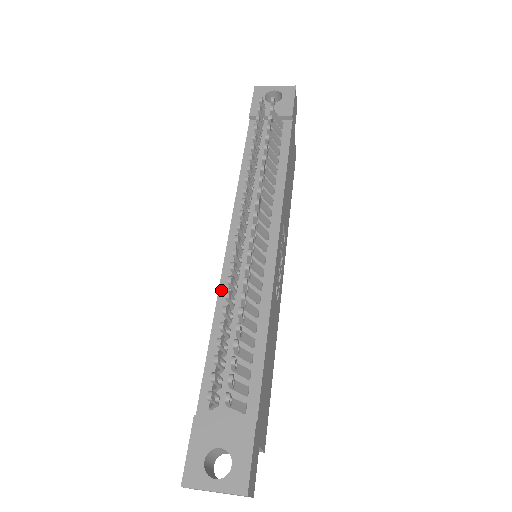
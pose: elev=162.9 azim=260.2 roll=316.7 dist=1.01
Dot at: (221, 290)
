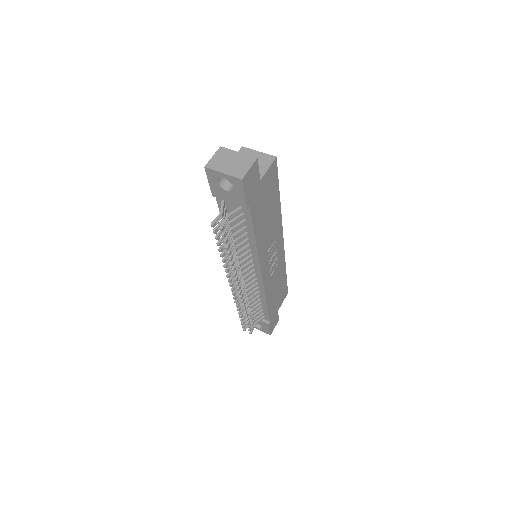
Dot at: occluded
